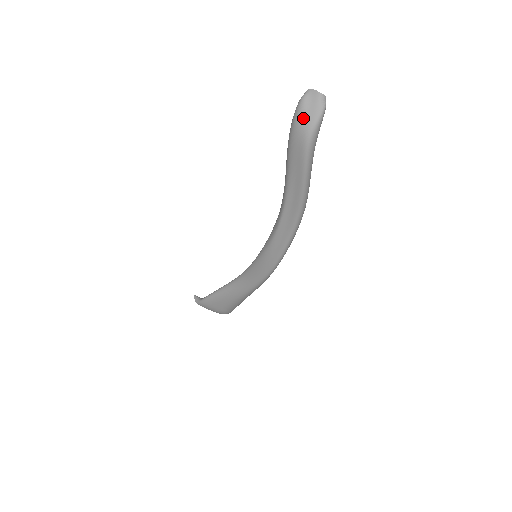
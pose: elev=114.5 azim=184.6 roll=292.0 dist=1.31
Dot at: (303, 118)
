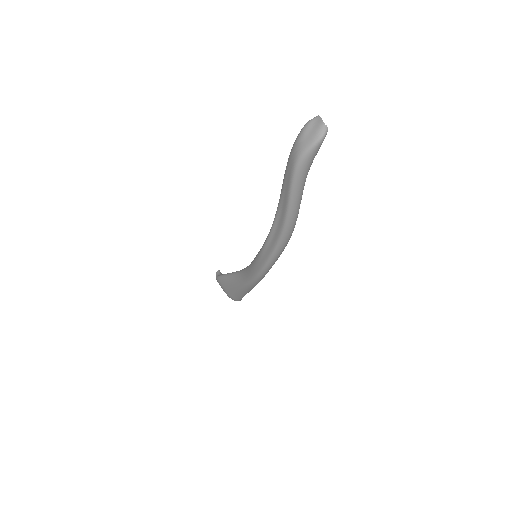
Dot at: (301, 139)
